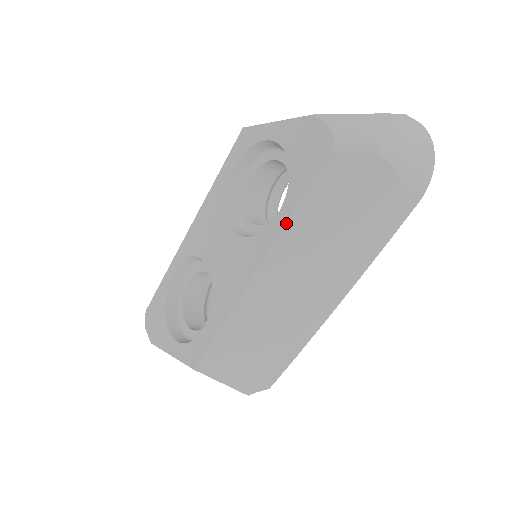
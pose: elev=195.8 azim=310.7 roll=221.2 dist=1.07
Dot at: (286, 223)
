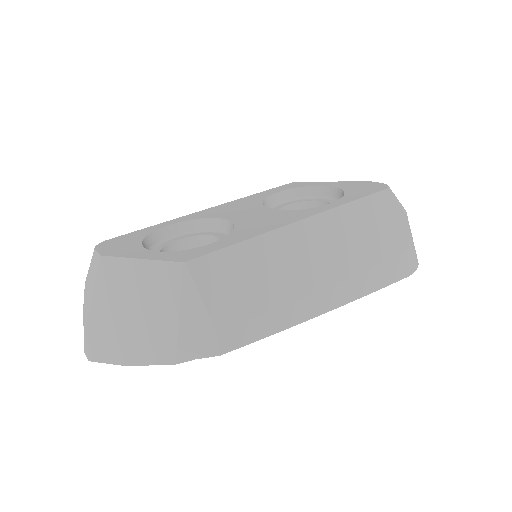
Dot at: (340, 206)
